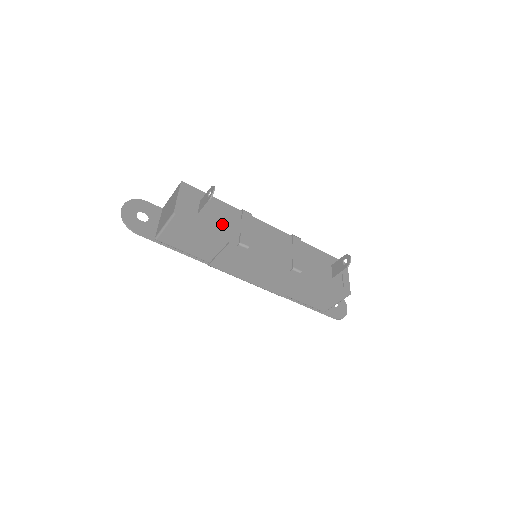
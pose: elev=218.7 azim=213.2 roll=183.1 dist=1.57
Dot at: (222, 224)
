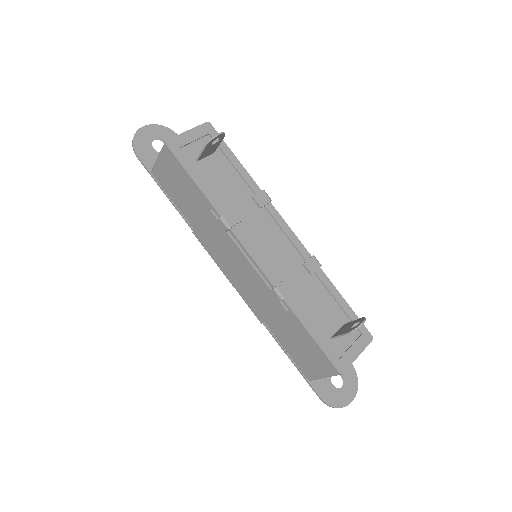
Dot at: (219, 187)
